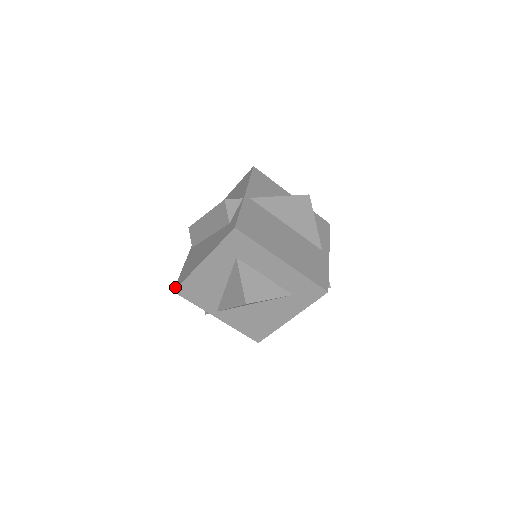
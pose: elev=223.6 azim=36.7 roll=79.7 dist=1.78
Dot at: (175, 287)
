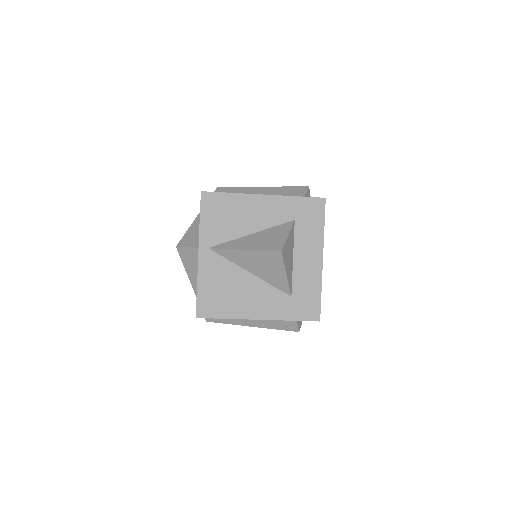
Dot at: (204, 191)
